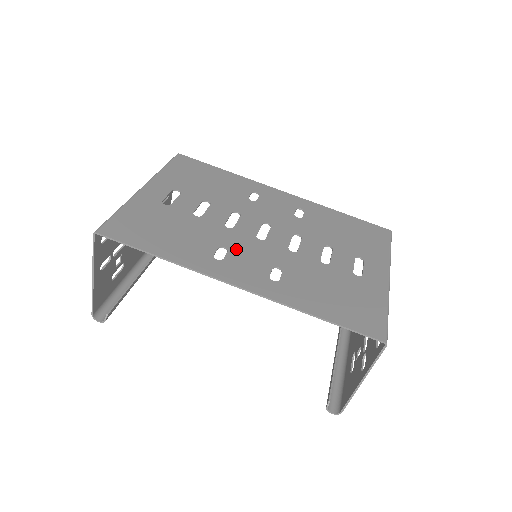
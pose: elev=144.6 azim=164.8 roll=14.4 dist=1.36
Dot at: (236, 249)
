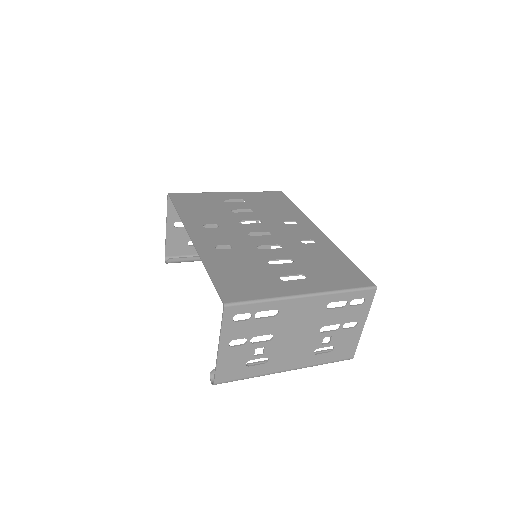
Dot at: (223, 229)
